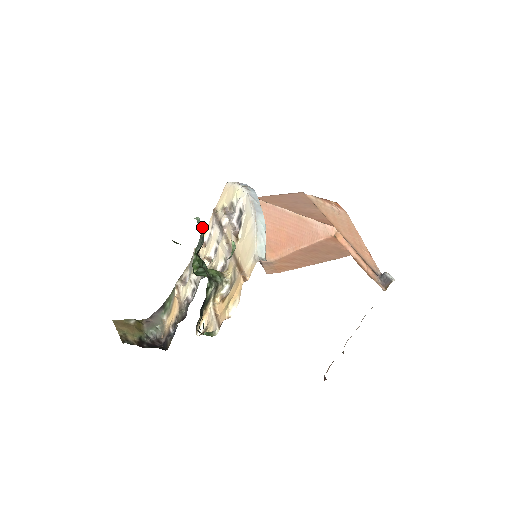
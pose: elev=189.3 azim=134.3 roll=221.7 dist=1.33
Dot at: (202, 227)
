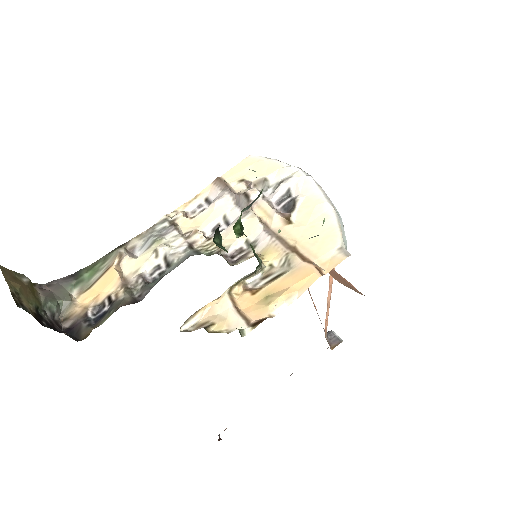
Dot at: occluded
